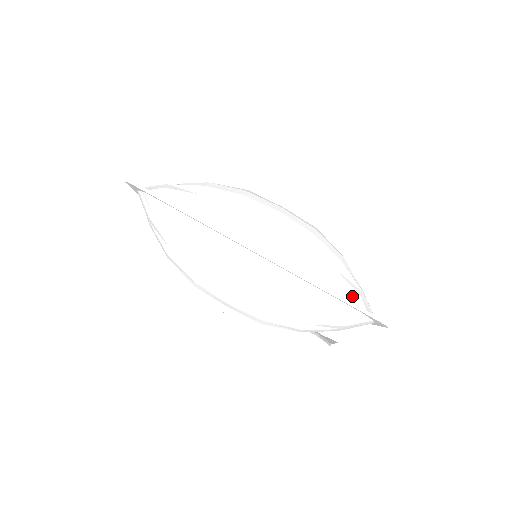
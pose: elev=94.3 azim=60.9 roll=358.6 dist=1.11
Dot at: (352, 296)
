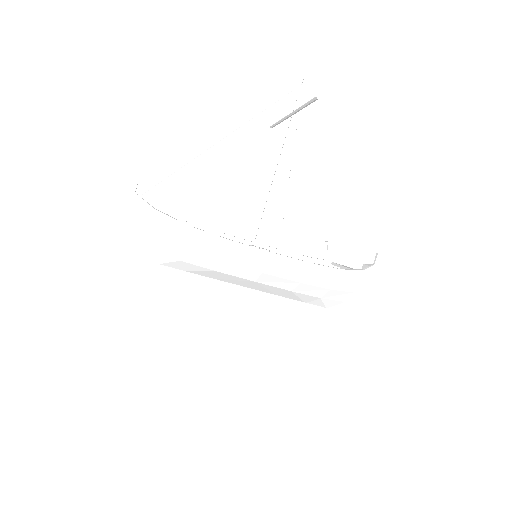
Dot at: (334, 305)
